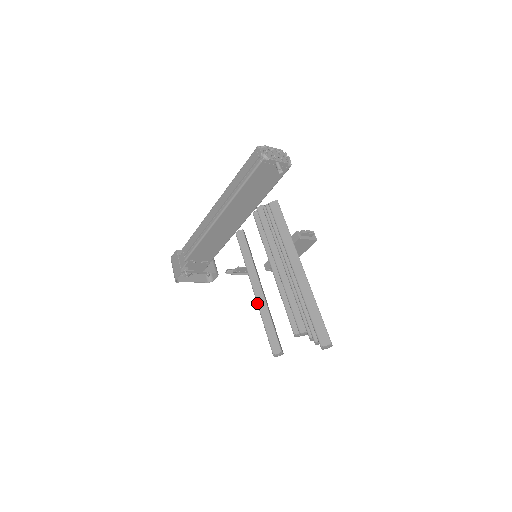
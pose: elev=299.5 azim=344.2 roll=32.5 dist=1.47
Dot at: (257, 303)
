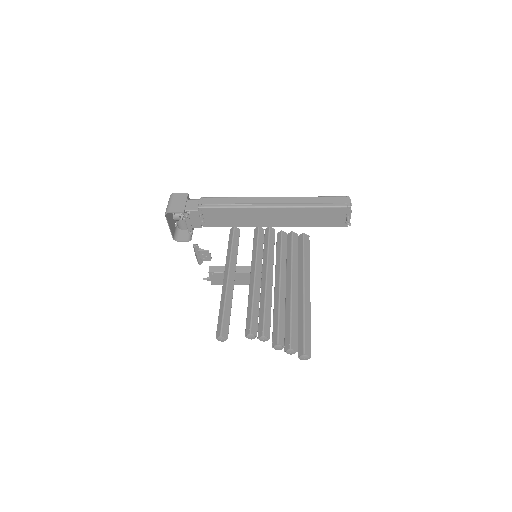
Dot at: (227, 288)
